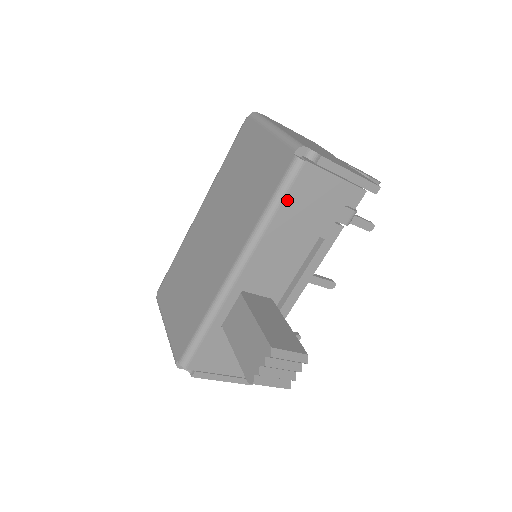
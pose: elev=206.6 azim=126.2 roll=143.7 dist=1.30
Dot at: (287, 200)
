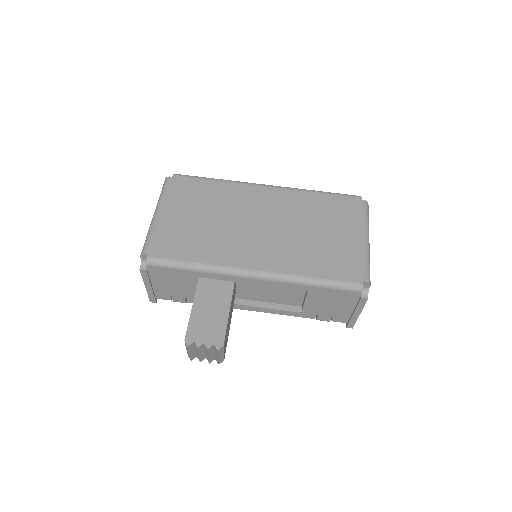
Dot at: (327, 290)
